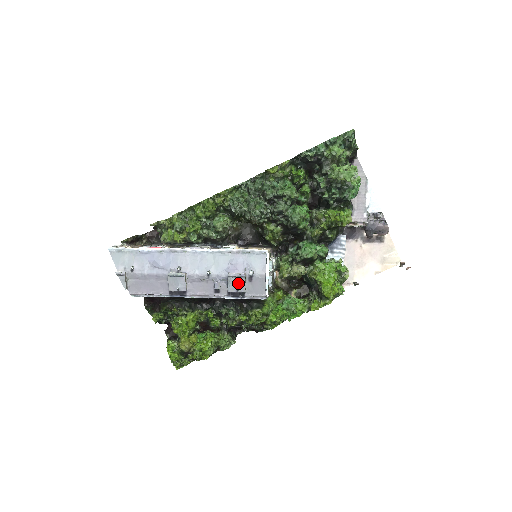
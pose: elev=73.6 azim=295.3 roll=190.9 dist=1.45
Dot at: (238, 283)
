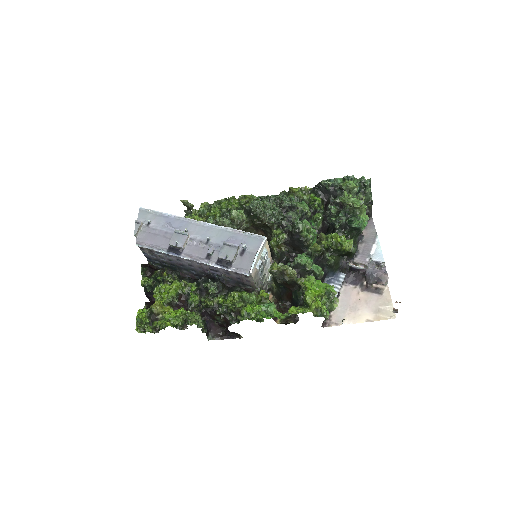
Dot at: (230, 251)
